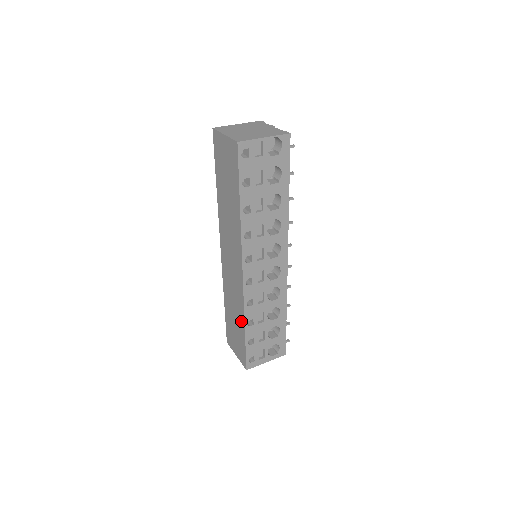
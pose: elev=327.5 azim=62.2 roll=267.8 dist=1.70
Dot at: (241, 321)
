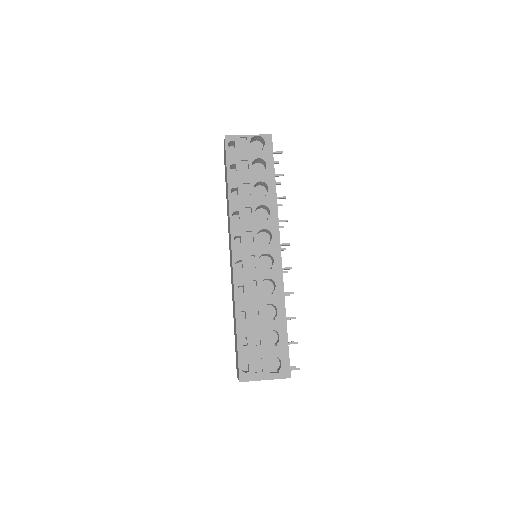
Dot at: occluded
